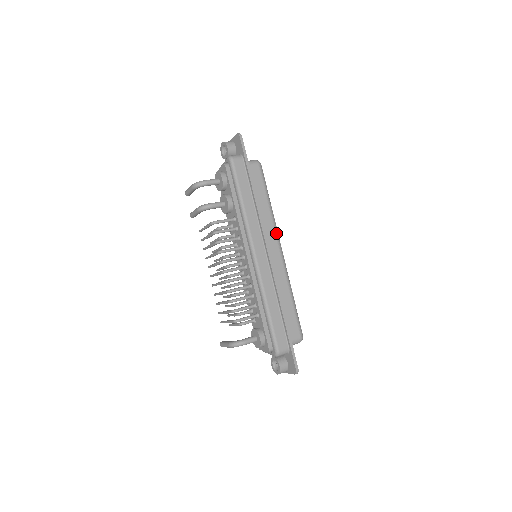
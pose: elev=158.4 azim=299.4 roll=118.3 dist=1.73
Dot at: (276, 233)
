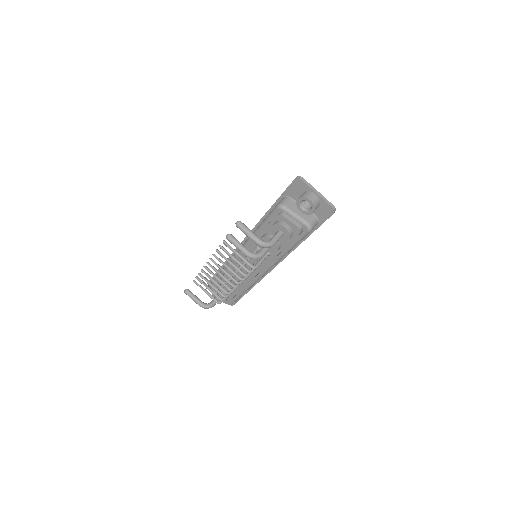
Dot at: occluded
